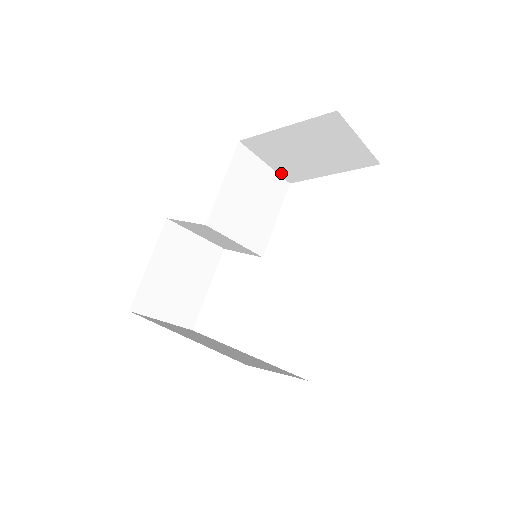
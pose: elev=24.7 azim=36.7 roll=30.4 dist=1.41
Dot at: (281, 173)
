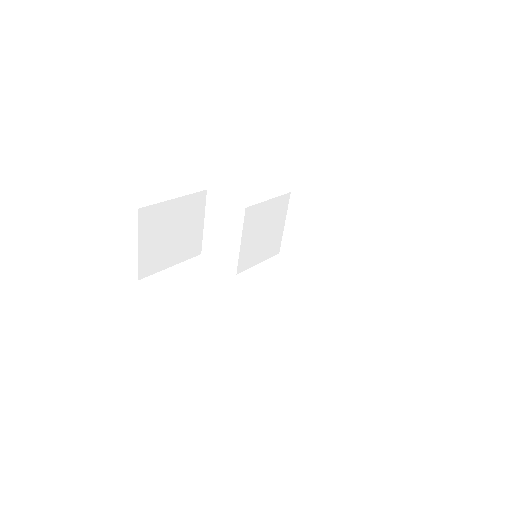
Dot at: (284, 239)
